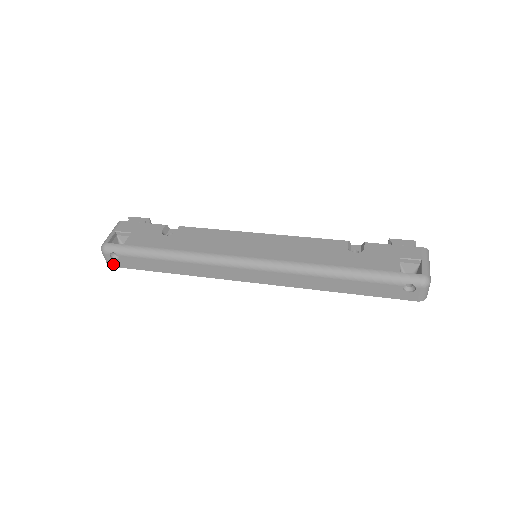
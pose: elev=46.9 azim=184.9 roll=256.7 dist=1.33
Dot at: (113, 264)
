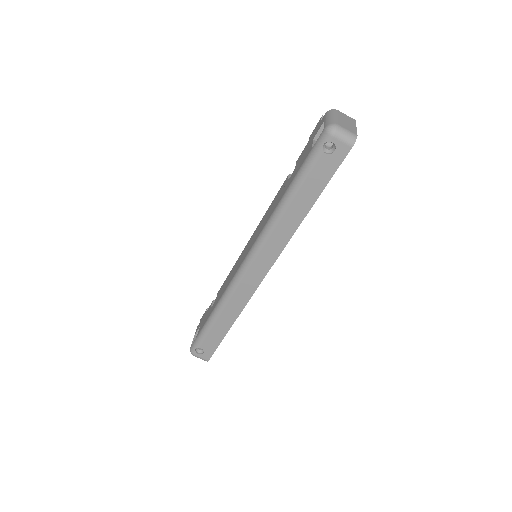
Dot at: (207, 358)
